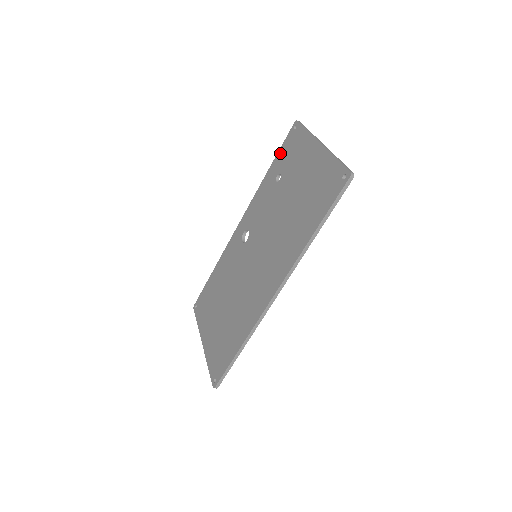
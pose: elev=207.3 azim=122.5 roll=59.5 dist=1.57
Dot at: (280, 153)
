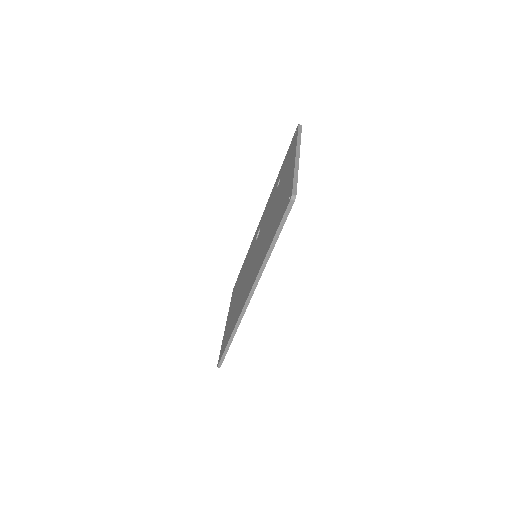
Dot at: (286, 156)
